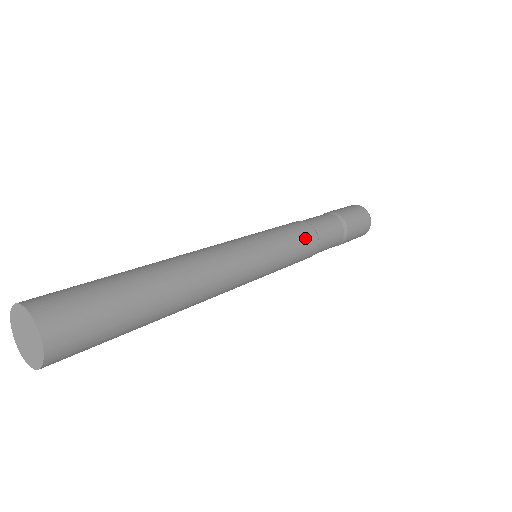
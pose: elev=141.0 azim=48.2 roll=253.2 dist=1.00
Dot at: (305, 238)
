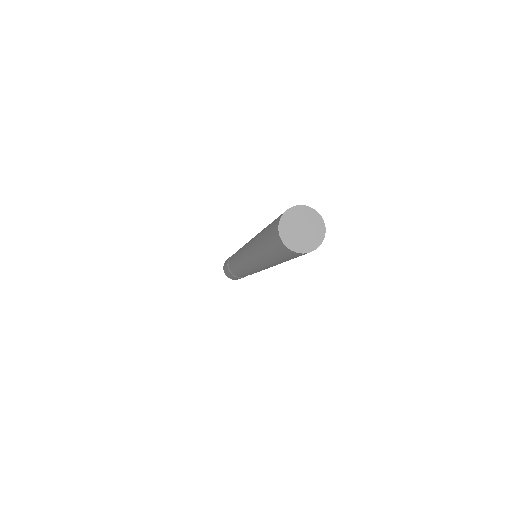
Dot at: occluded
